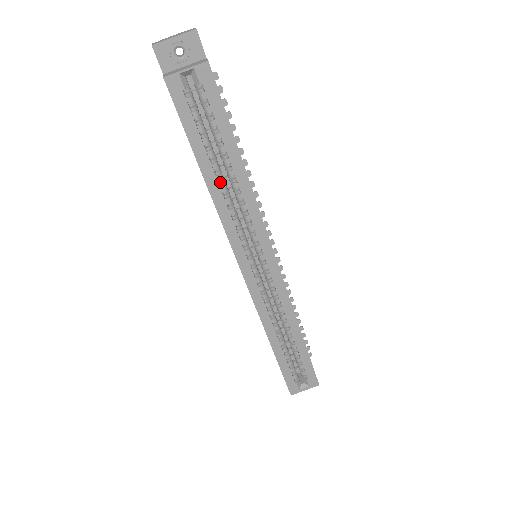
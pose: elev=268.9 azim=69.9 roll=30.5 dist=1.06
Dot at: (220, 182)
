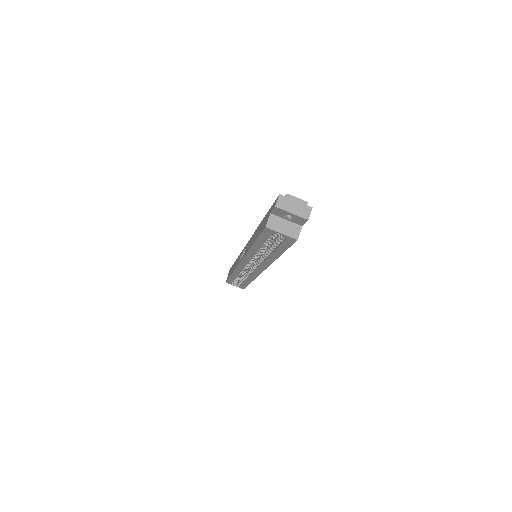
Dot at: (260, 248)
